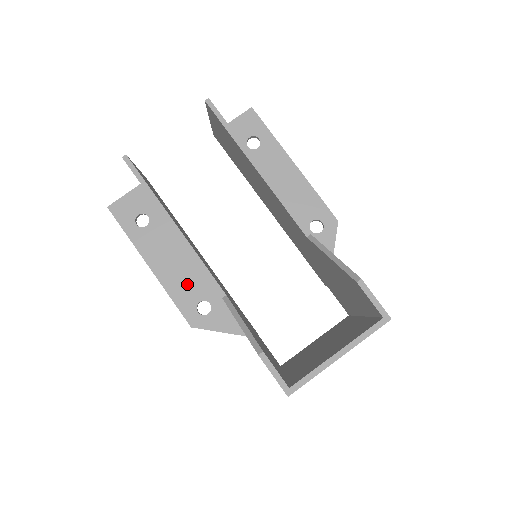
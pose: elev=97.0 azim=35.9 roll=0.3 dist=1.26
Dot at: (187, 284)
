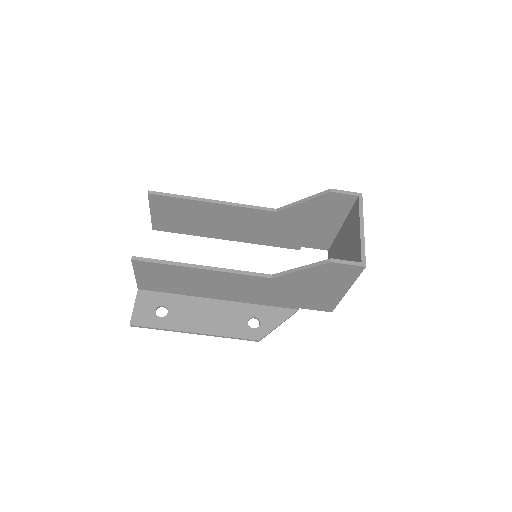
Dot at: (229, 320)
